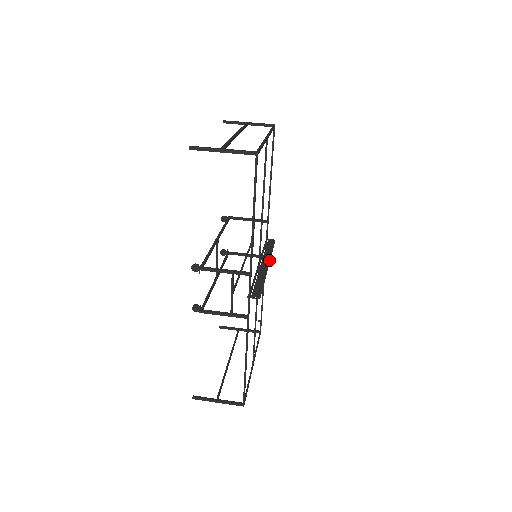
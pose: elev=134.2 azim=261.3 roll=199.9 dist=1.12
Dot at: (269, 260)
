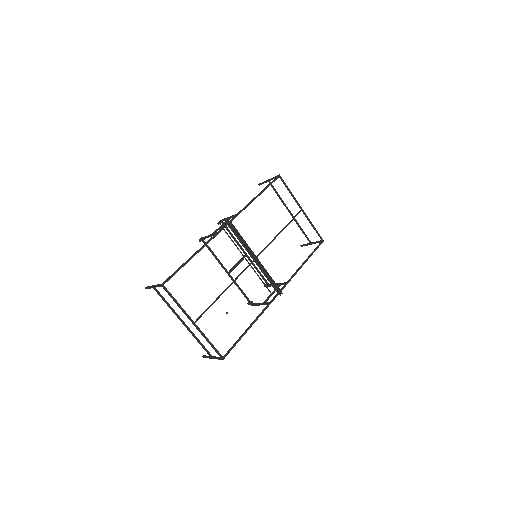
Dot at: (262, 265)
